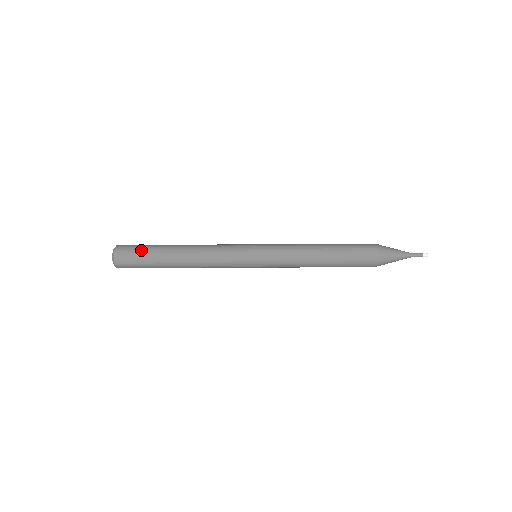
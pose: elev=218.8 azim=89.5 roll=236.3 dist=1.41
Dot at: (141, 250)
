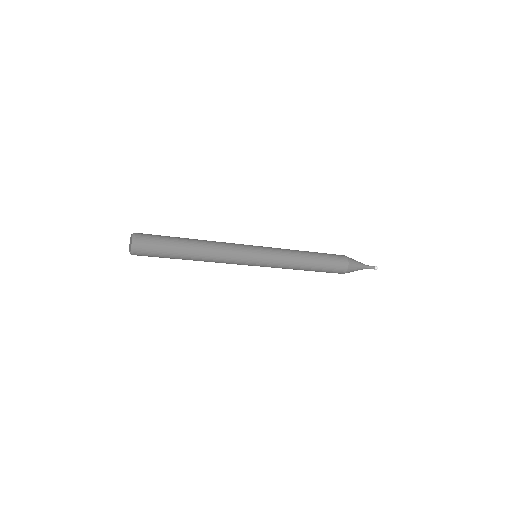
Dot at: (160, 249)
